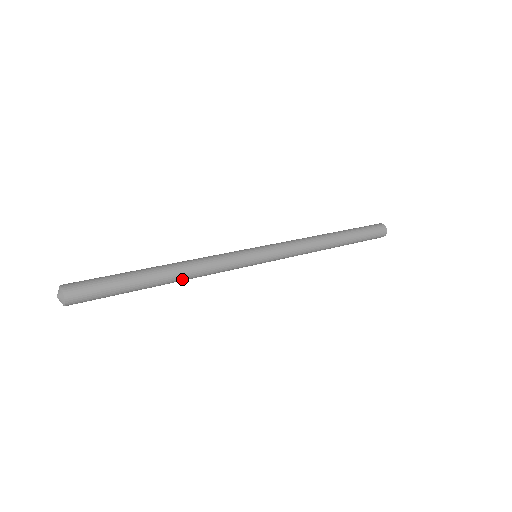
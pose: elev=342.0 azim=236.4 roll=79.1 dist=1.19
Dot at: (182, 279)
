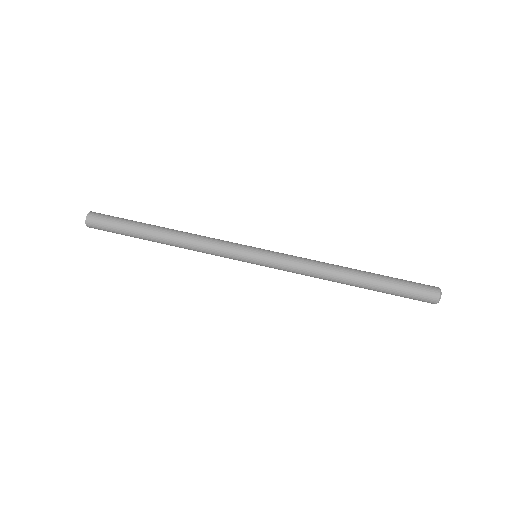
Dot at: (176, 245)
